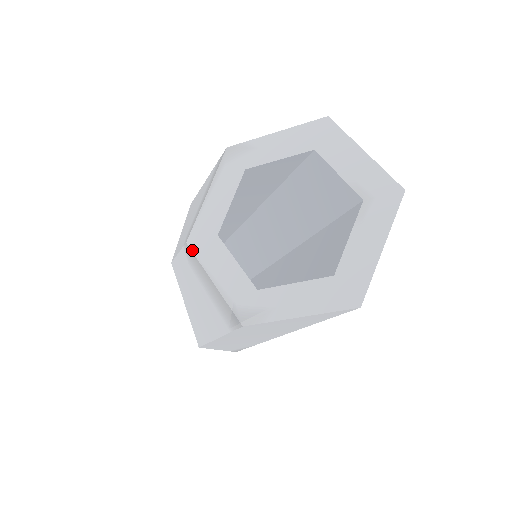
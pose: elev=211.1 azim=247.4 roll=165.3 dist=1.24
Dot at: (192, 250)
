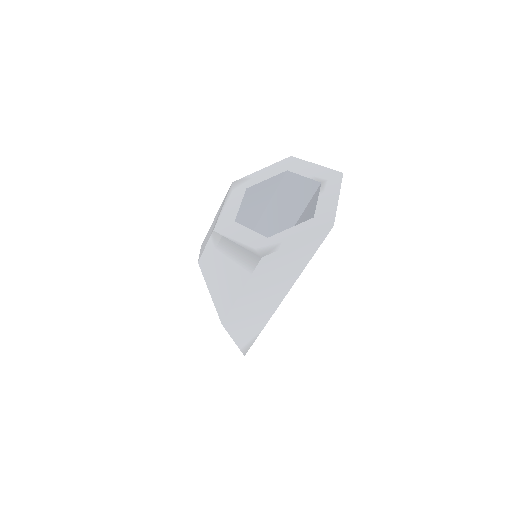
Dot at: (218, 233)
